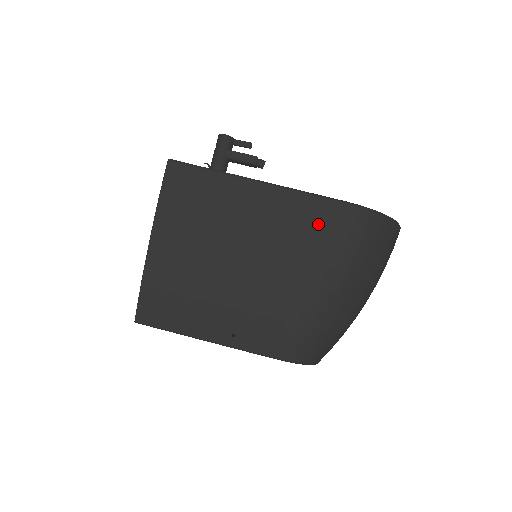
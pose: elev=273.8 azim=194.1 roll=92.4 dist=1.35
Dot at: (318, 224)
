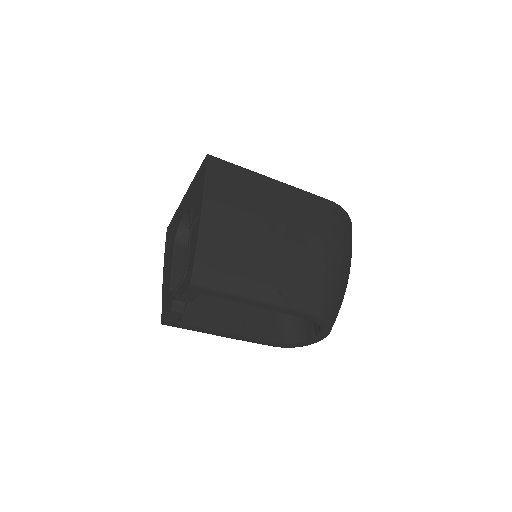
Dot at: (320, 211)
